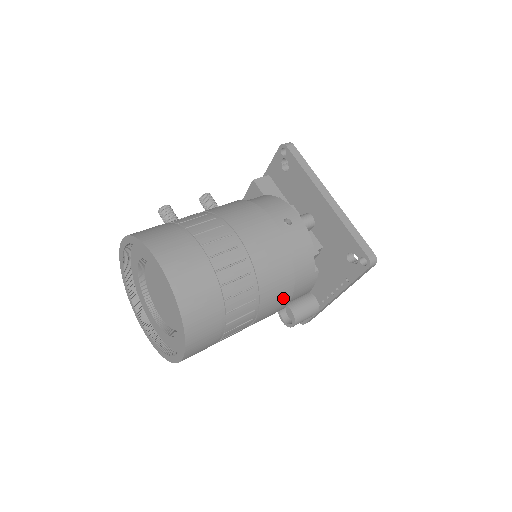
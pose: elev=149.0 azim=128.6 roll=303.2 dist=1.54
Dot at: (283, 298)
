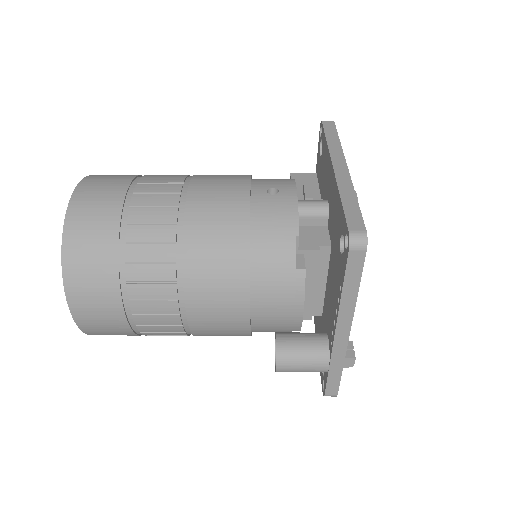
Dot at: (230, 287)
